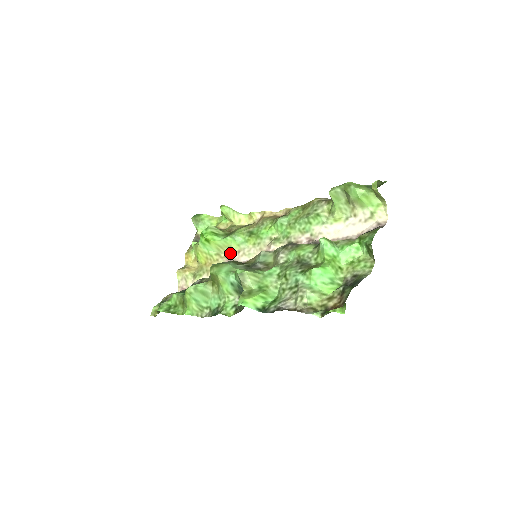
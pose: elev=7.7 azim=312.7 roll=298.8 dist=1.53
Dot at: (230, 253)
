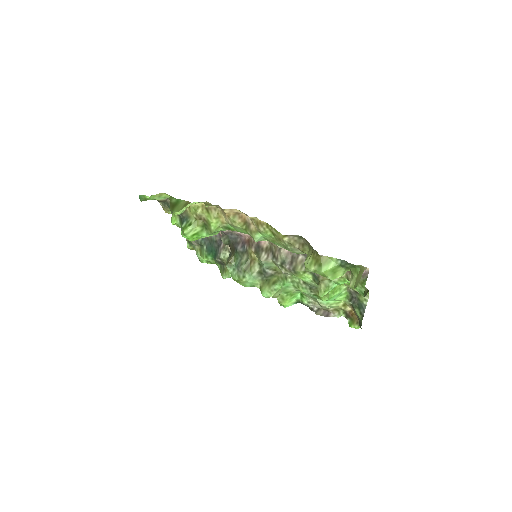
Dot at: occluded
